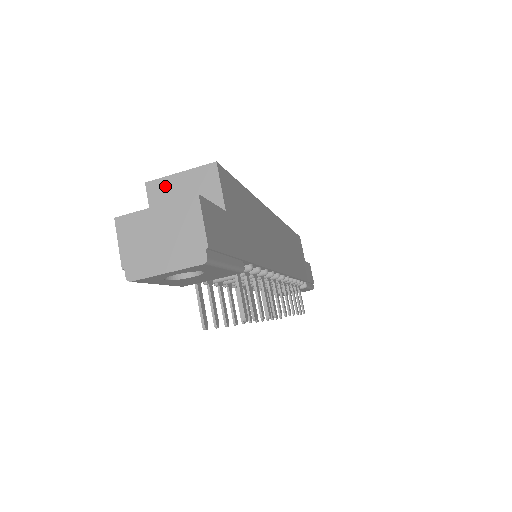
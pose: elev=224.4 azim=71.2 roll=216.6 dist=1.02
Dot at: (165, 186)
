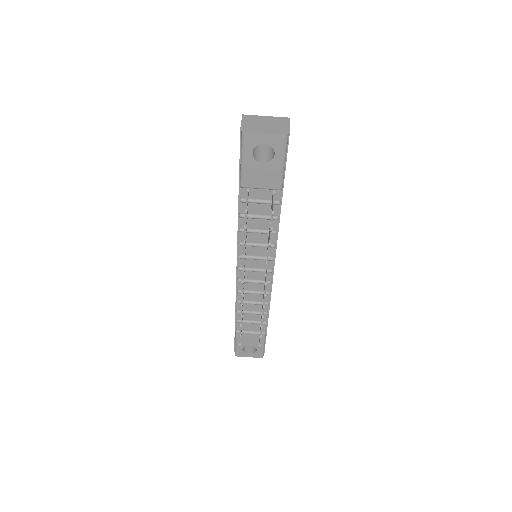
Dot at: occluded
